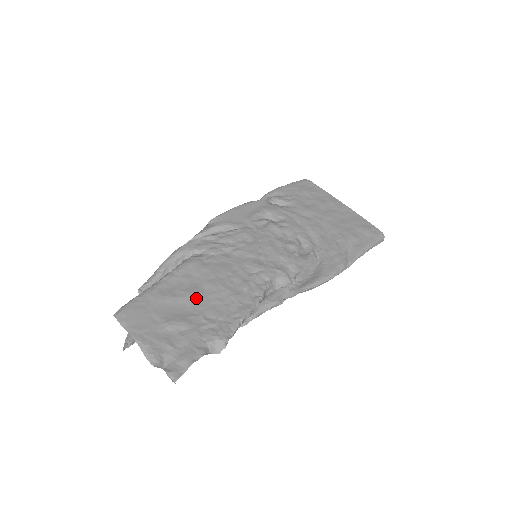
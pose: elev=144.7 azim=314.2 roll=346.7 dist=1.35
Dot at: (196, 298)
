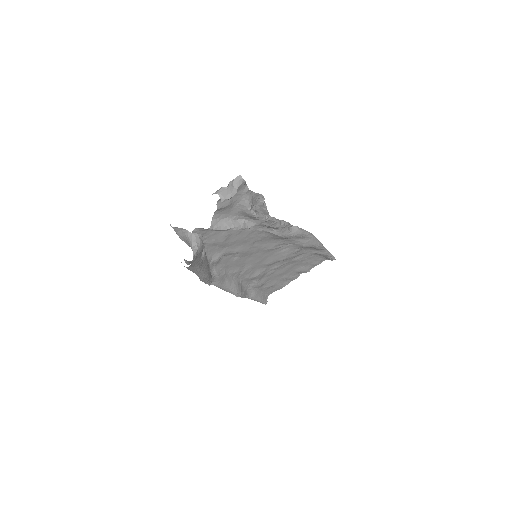
Dot at: occluded
